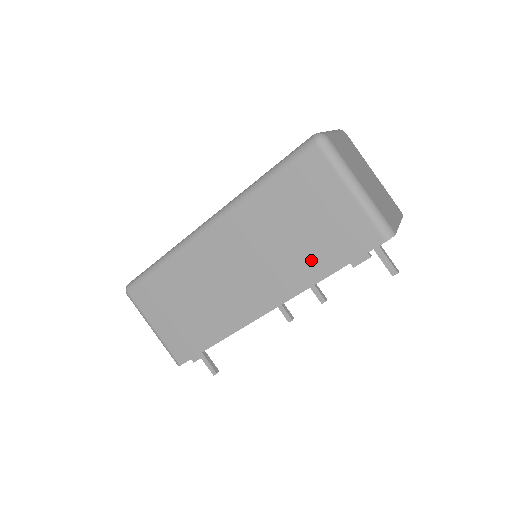
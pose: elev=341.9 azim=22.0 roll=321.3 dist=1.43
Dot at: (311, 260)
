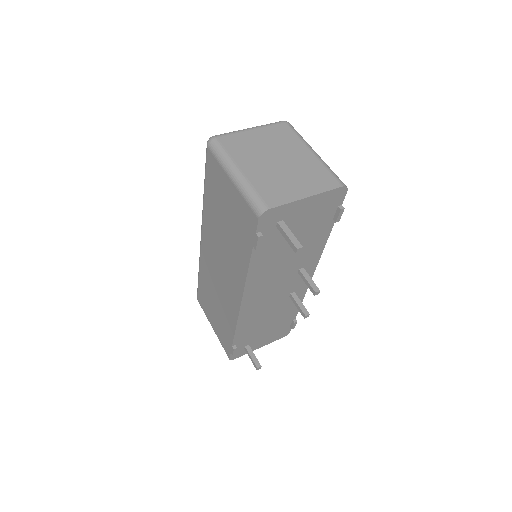
Dot at: (239, 250)
